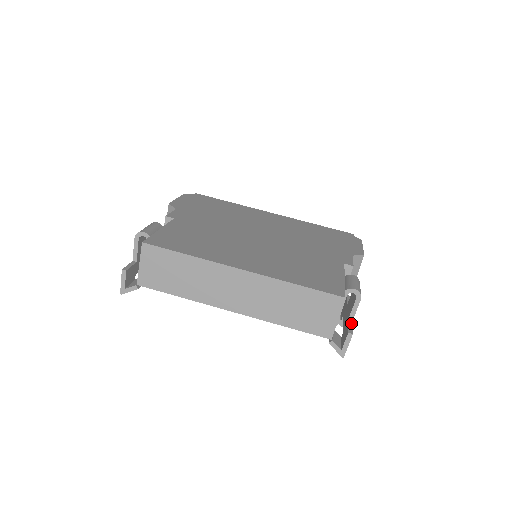
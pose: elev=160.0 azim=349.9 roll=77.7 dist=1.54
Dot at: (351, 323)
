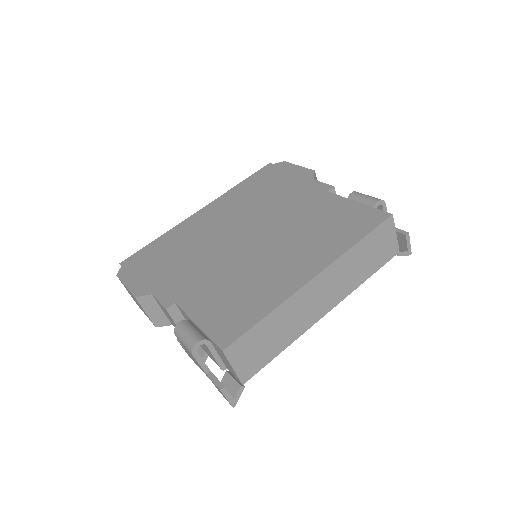
Dot at: occluded
